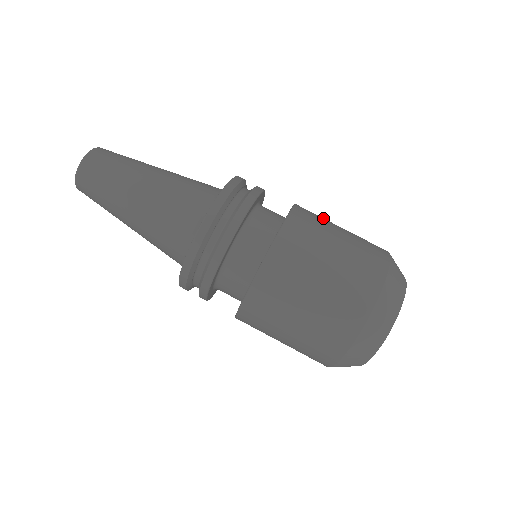
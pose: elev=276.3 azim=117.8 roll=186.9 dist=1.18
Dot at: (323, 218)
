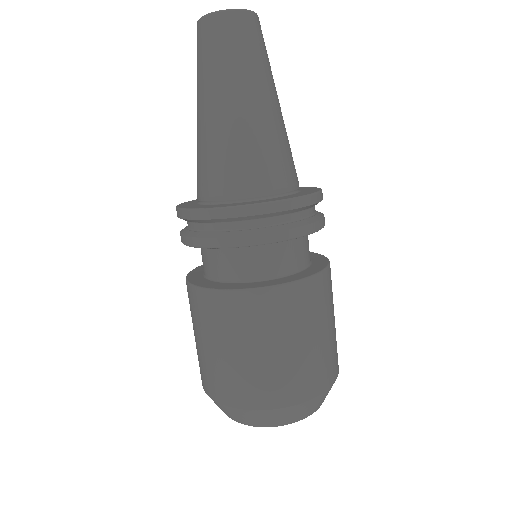
Dot at: occluded
